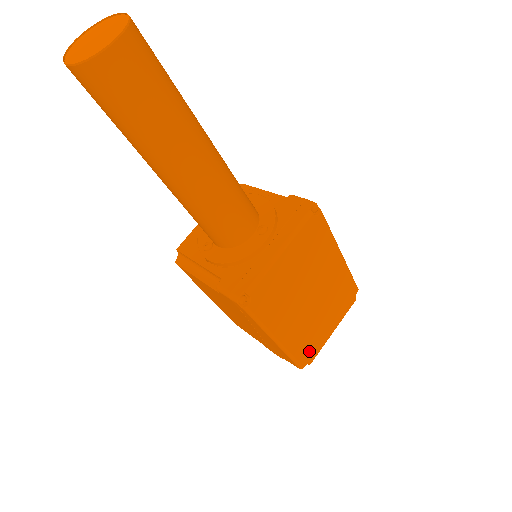
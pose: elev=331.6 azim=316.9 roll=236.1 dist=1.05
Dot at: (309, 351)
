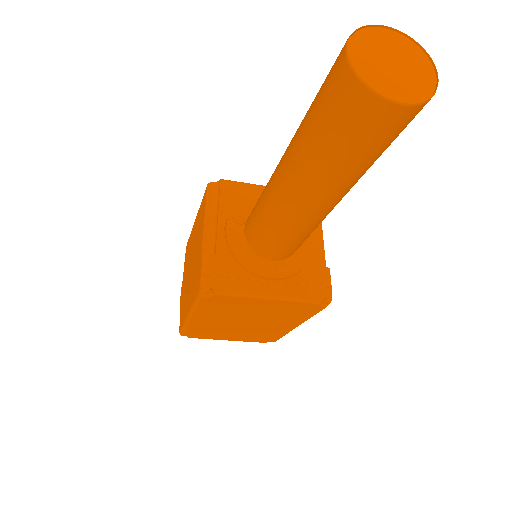
Dot at: (199, 334)
